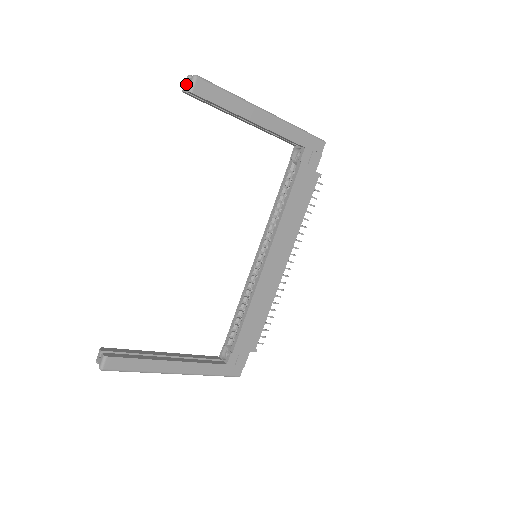
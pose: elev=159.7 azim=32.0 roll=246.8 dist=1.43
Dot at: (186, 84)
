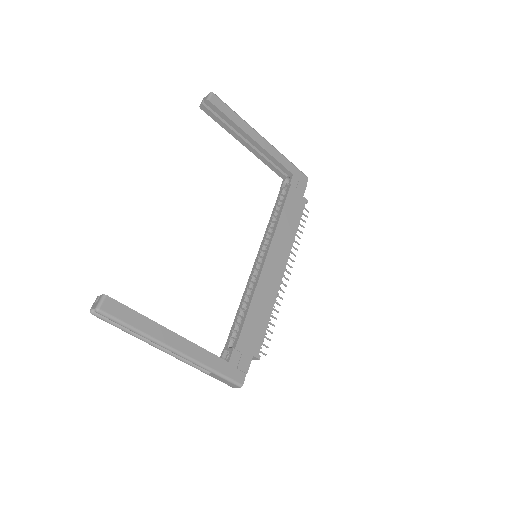
Dot at: (203, 100)
